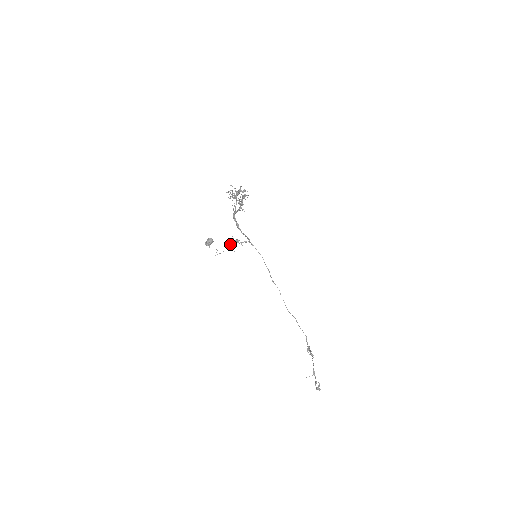
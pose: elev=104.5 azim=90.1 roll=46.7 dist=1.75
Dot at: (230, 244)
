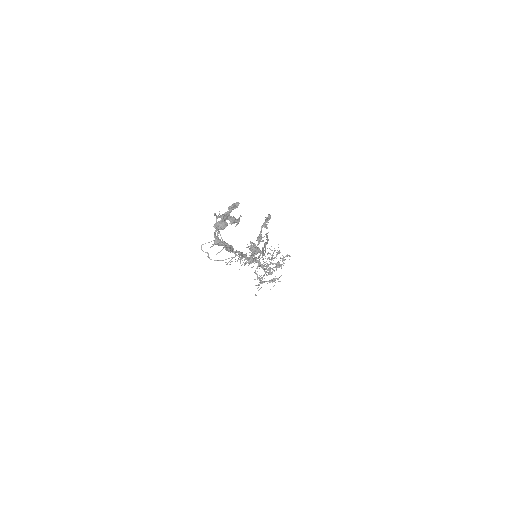
Dot at: occluded
